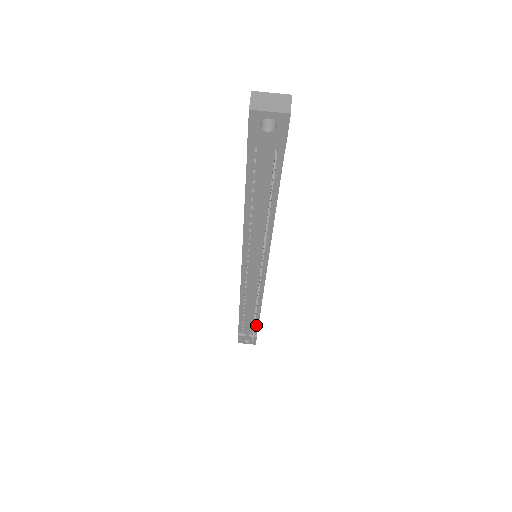
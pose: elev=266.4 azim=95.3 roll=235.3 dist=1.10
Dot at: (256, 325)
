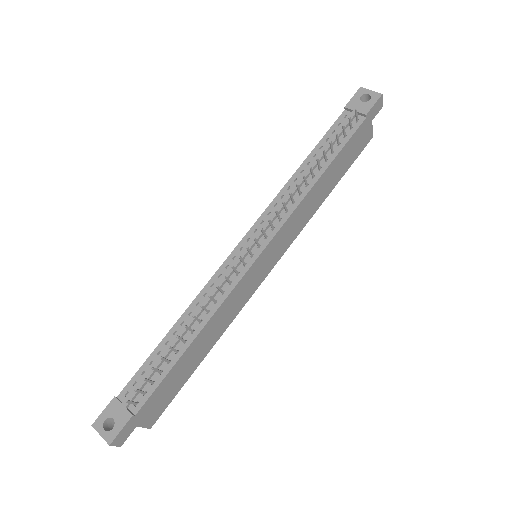
Dot at: (158, 381)
